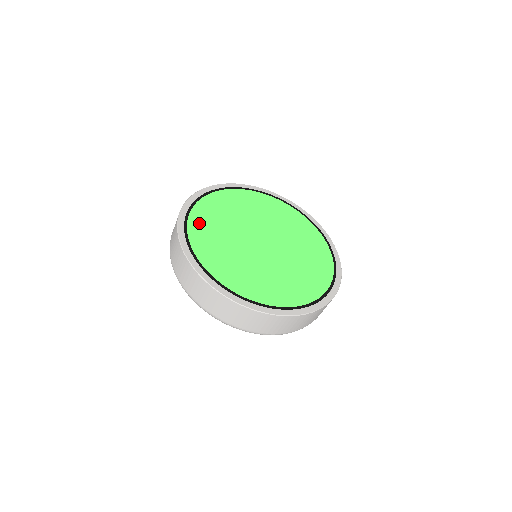
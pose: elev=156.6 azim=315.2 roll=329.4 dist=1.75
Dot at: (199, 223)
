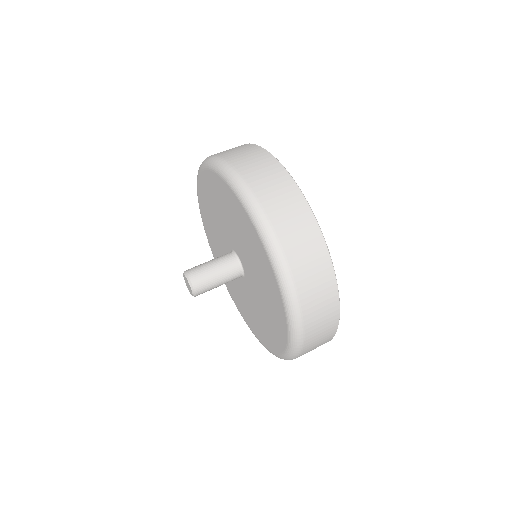
Dot at: occluded
